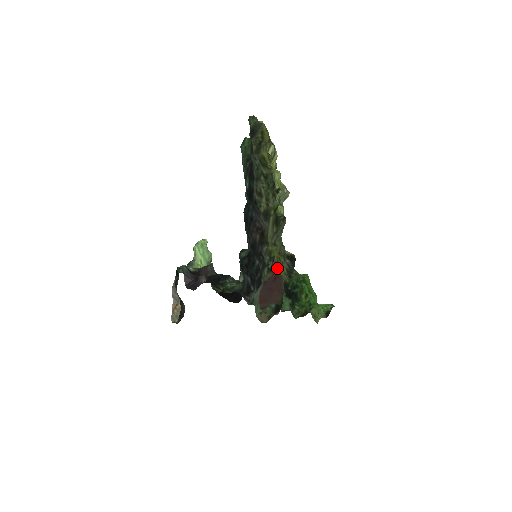
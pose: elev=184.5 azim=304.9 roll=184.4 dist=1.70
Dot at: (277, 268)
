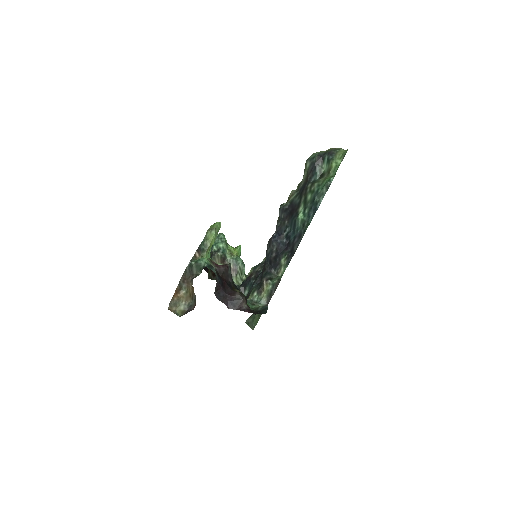
Dot at: occluded
